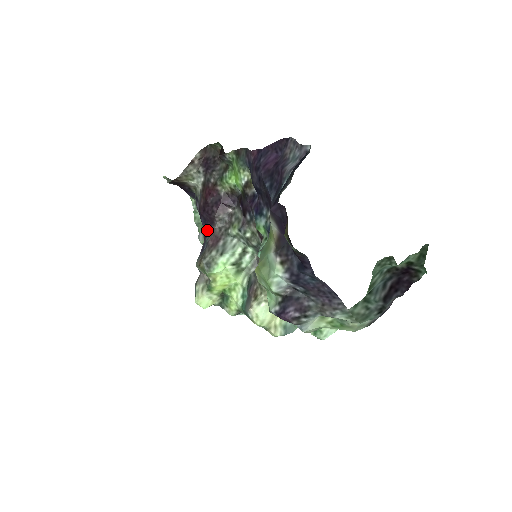
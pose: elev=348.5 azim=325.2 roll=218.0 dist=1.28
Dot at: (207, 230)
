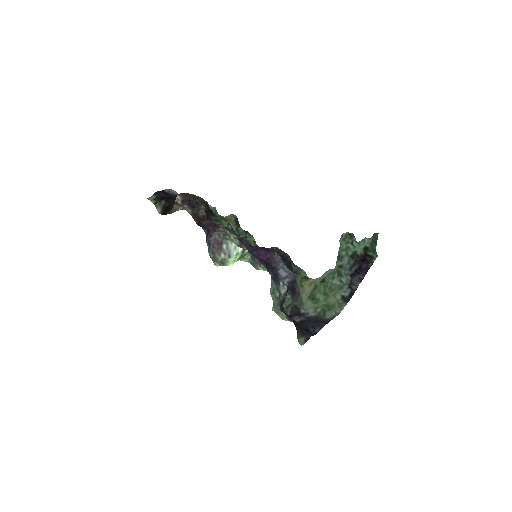
Dot at: (206, 232)
